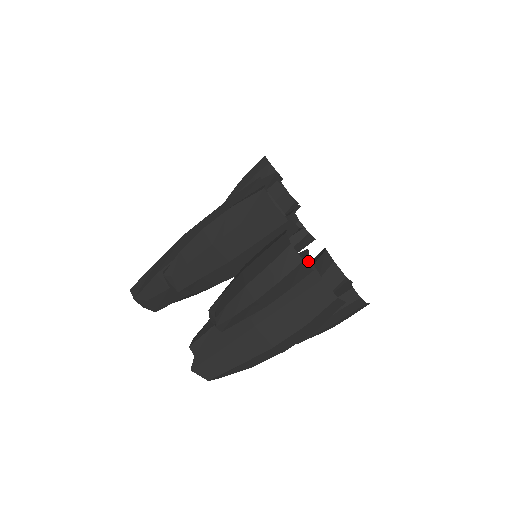
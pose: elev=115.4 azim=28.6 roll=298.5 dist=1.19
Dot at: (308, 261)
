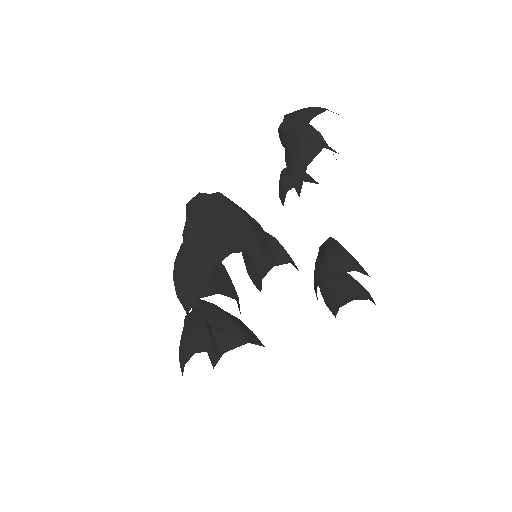
Dot at: (213, 368)
